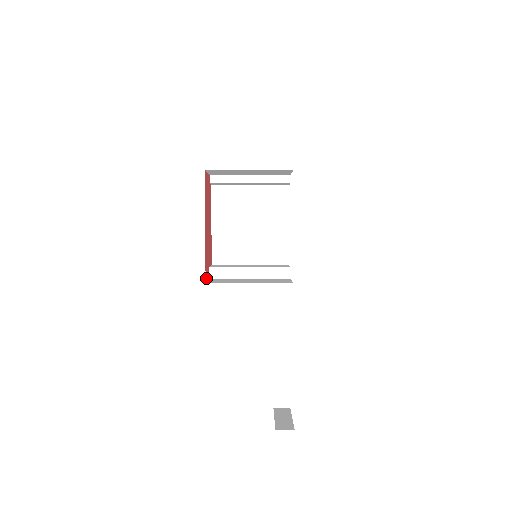
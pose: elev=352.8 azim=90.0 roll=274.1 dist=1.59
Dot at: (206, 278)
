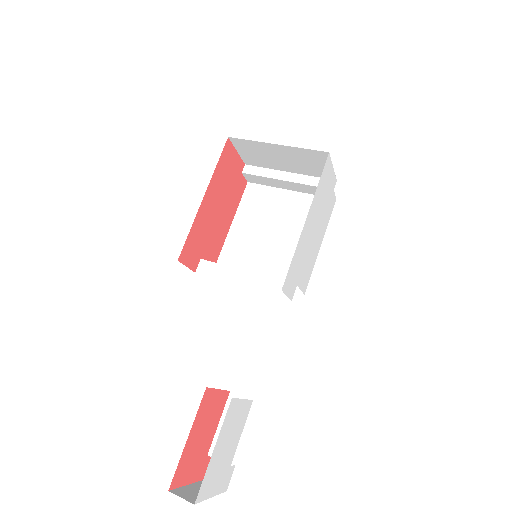
Dot at: (184, 259)
